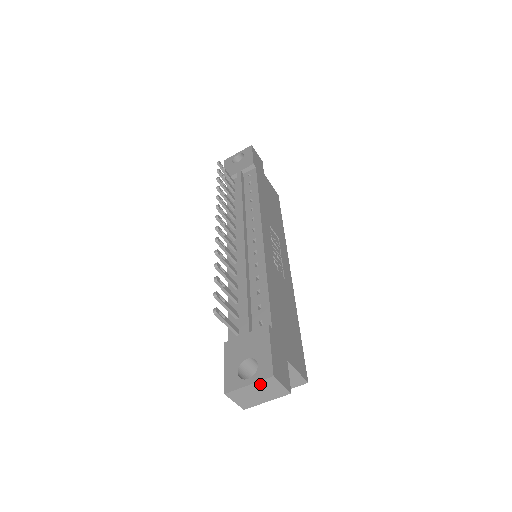
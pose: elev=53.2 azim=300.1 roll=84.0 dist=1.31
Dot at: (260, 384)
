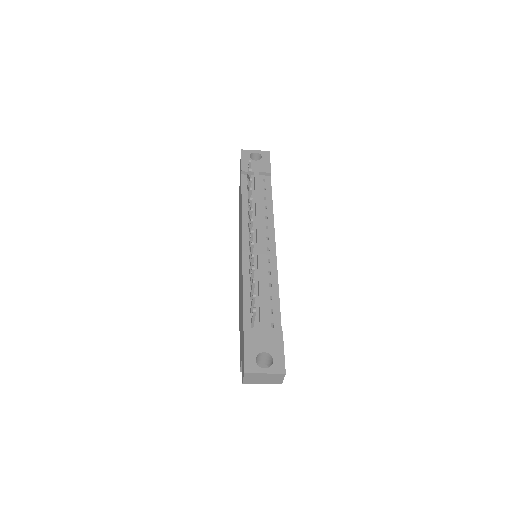
Dot at: (272, 375)
